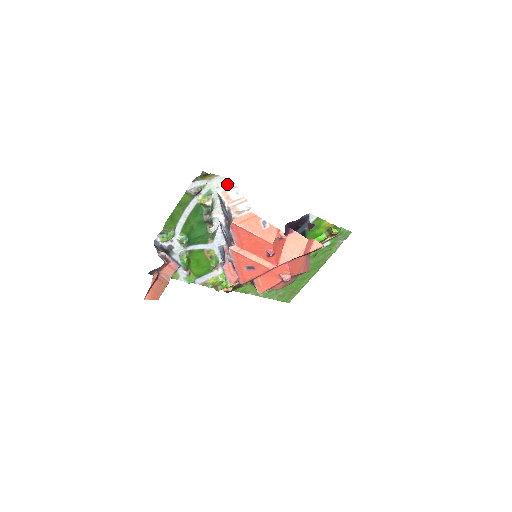
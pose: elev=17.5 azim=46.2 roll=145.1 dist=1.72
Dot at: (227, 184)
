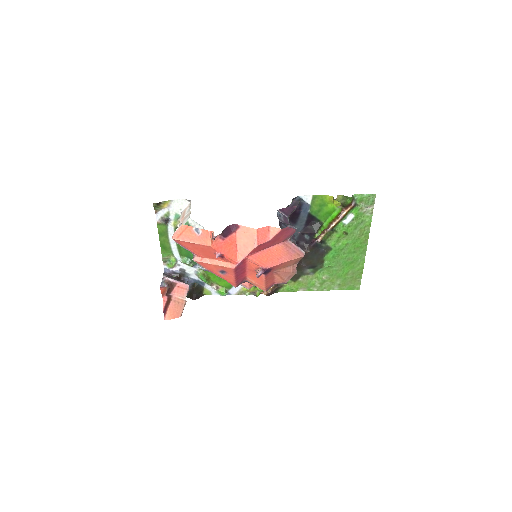
Dot at: (187, 203)
